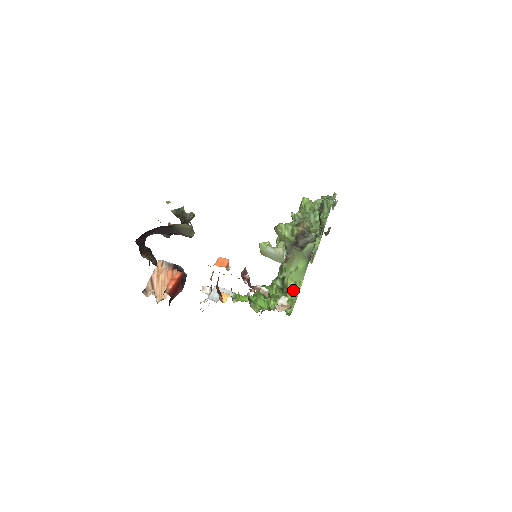
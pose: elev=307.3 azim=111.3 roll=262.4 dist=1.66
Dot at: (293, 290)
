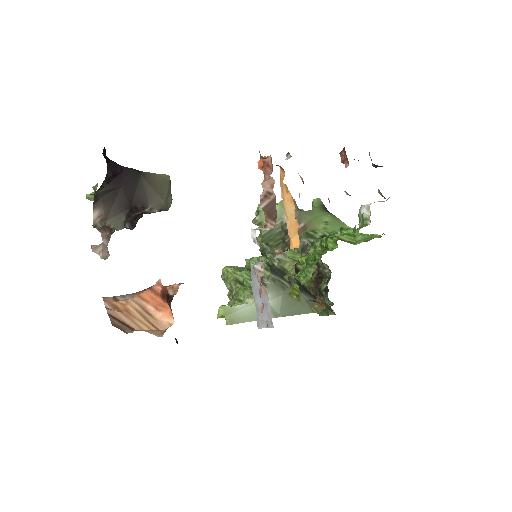
Dot at: occluded
